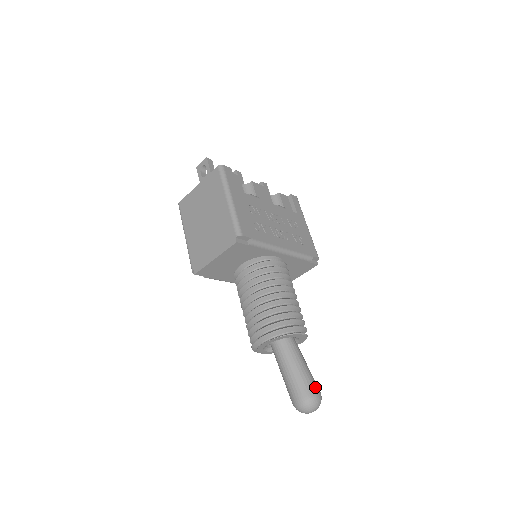
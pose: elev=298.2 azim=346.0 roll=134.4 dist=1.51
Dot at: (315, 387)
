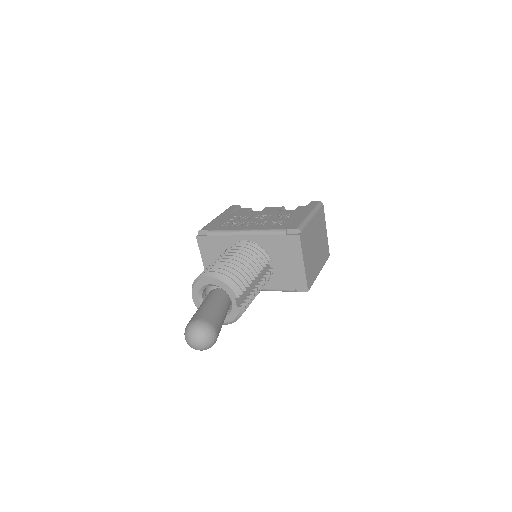
Dot at: (200, 316)
